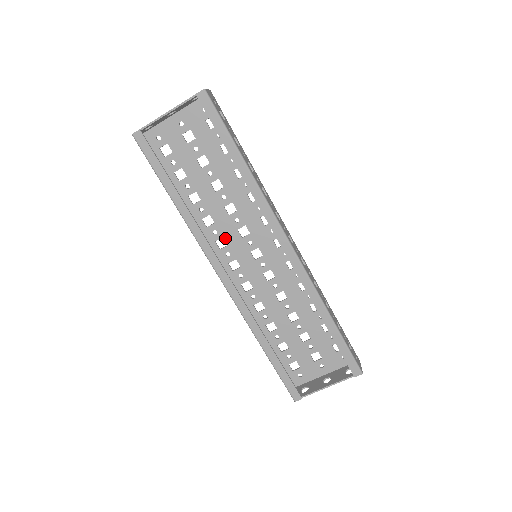
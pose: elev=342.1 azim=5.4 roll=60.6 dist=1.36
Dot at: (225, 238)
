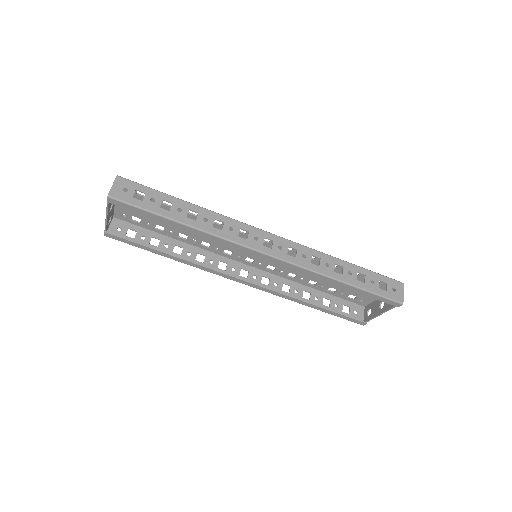
Dot at: (227, 249)
